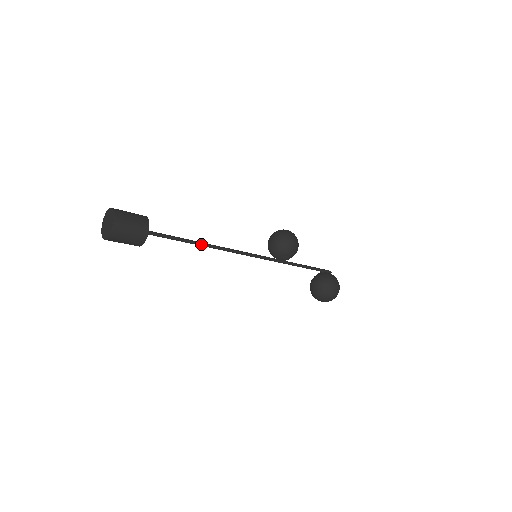
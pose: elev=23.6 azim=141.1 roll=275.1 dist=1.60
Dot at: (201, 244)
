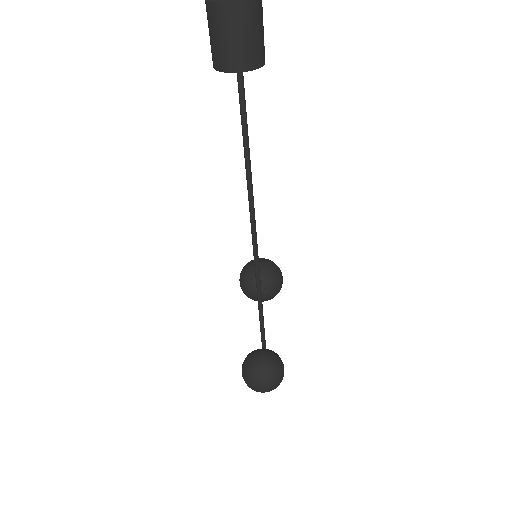
Dot at: (250, 168)
